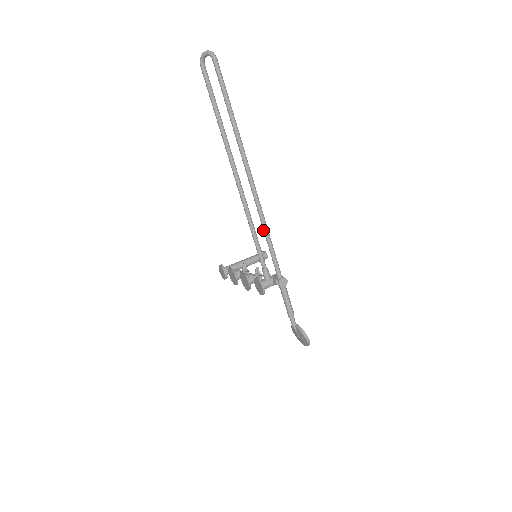
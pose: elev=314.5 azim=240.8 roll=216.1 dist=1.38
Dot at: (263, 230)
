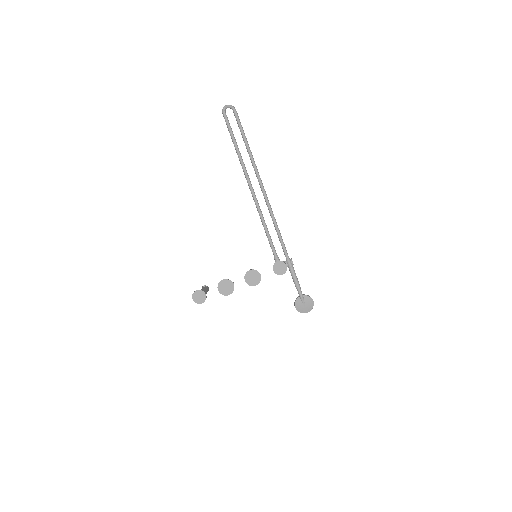
Dot at: (275, 225)
